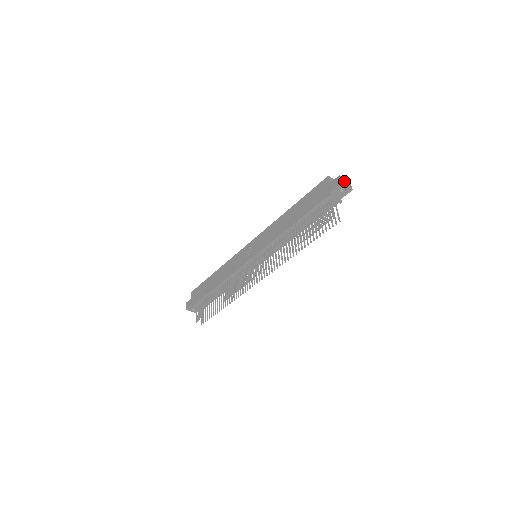
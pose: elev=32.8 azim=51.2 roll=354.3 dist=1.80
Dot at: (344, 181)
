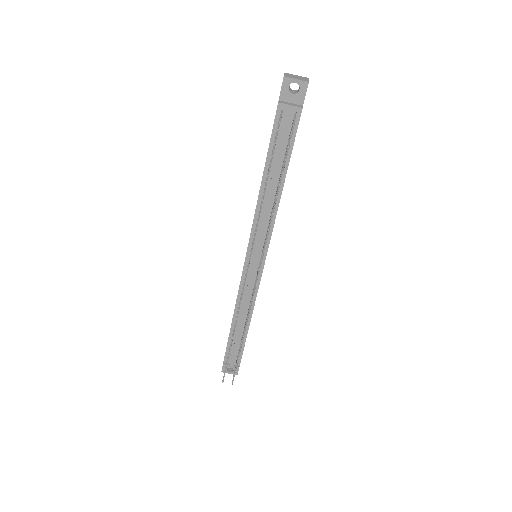
Dot at: (292, 76)
